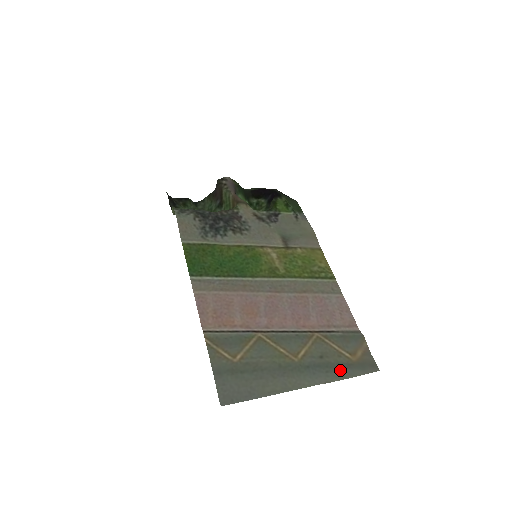
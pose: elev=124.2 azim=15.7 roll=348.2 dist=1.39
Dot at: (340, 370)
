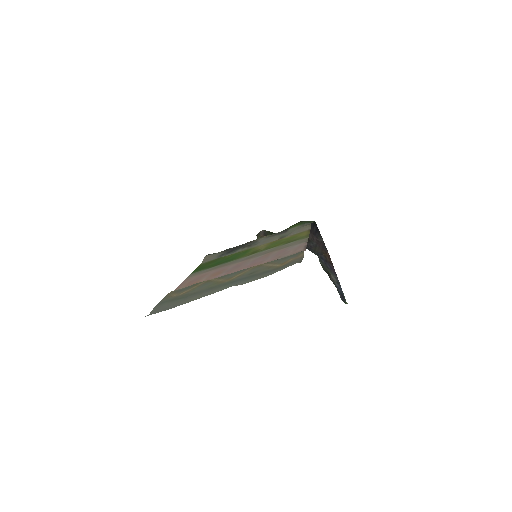
Dot at: (262, 274)
